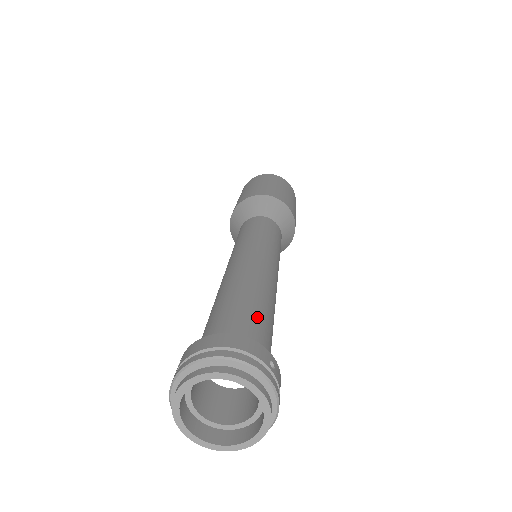
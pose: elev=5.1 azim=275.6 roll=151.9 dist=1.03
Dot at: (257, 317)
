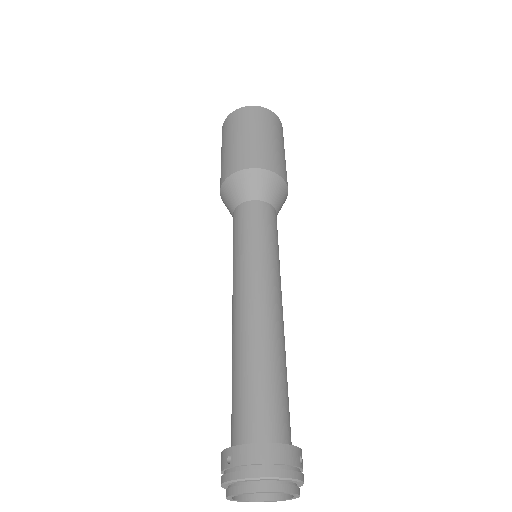
Dot at: (282, 395)
